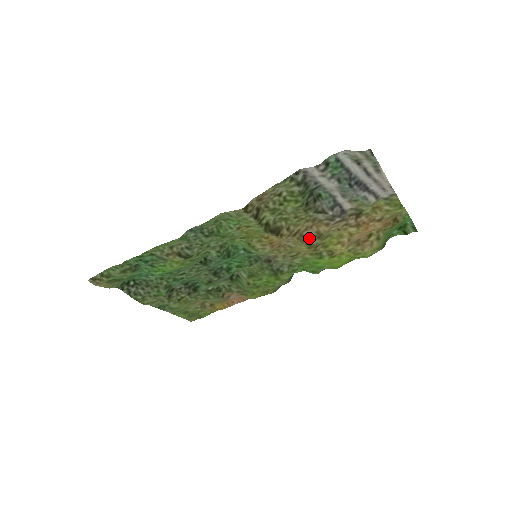
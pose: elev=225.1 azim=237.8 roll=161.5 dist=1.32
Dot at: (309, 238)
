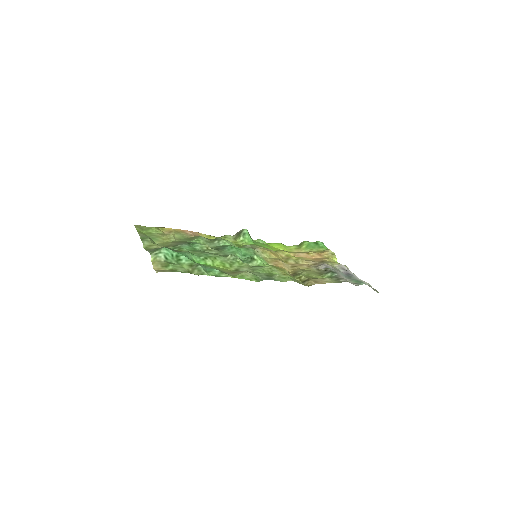
Dot at: occluded
